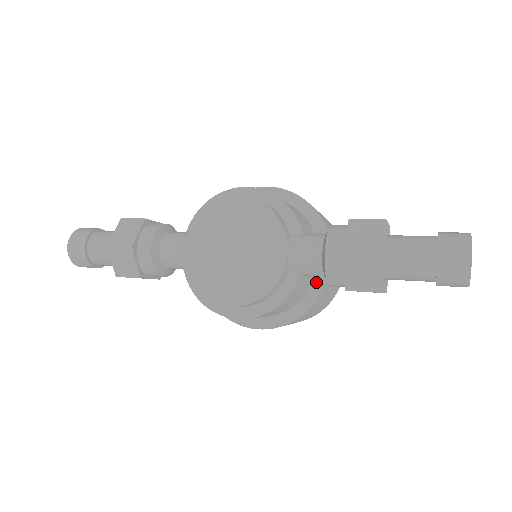
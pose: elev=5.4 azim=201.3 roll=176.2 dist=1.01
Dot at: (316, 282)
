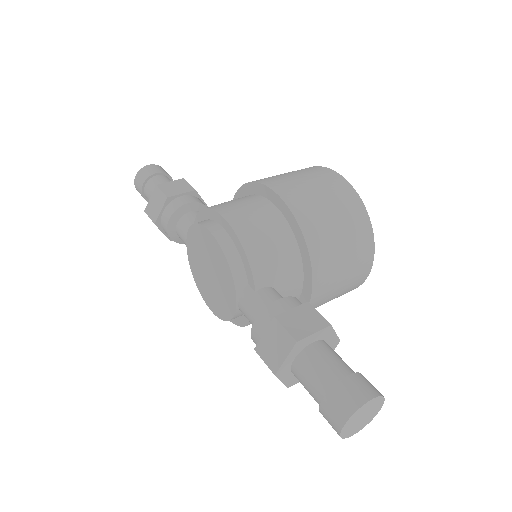
Dot at: occluded
